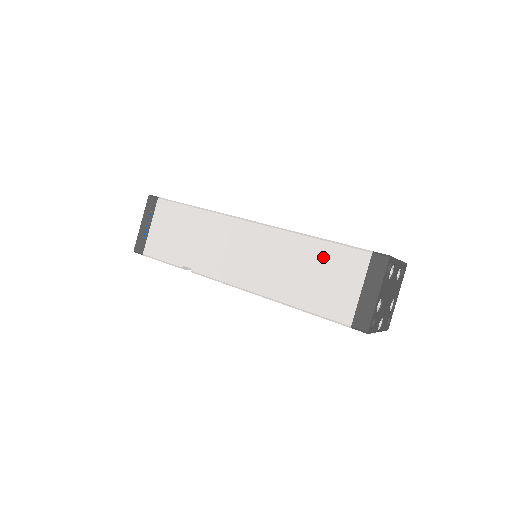
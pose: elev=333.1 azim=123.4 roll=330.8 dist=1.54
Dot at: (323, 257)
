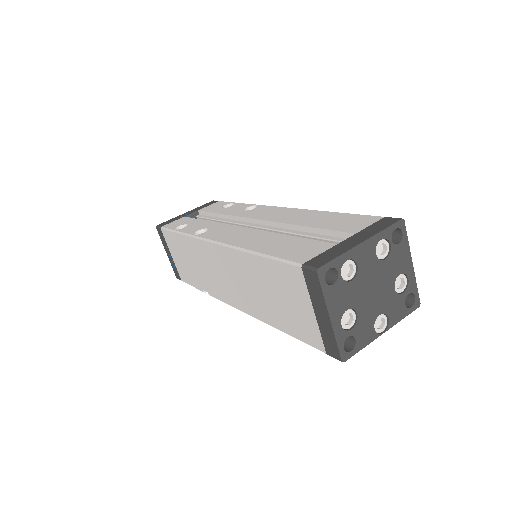
Dot at: (270, 276)
